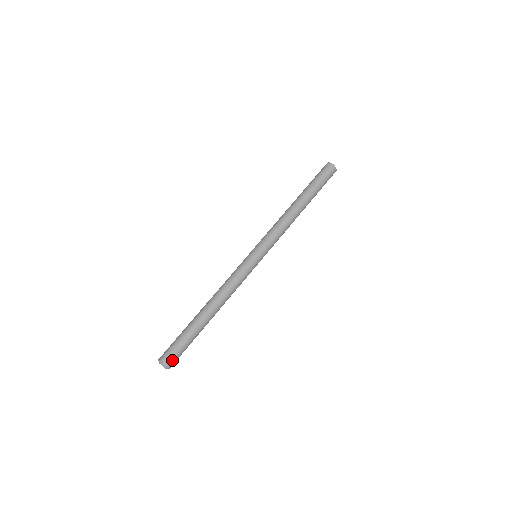
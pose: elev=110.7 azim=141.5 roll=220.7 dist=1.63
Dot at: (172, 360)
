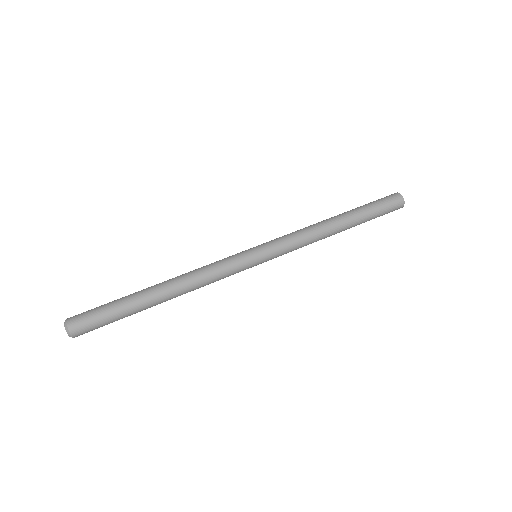
Dot at: (82, 329)
